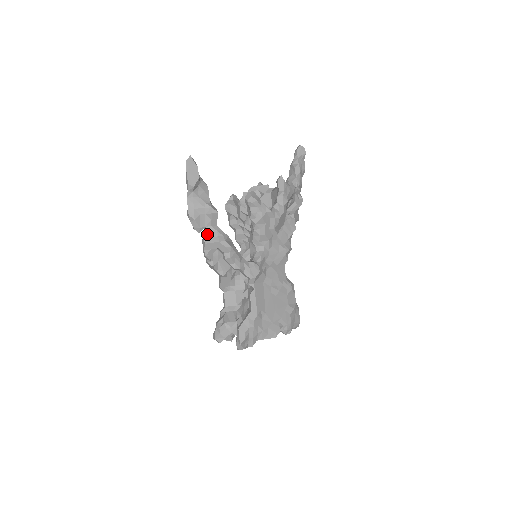
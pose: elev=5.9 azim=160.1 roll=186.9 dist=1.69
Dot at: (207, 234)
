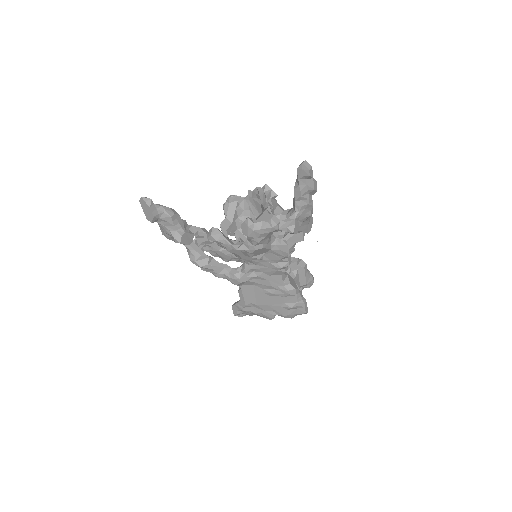
Dot at: occluded
